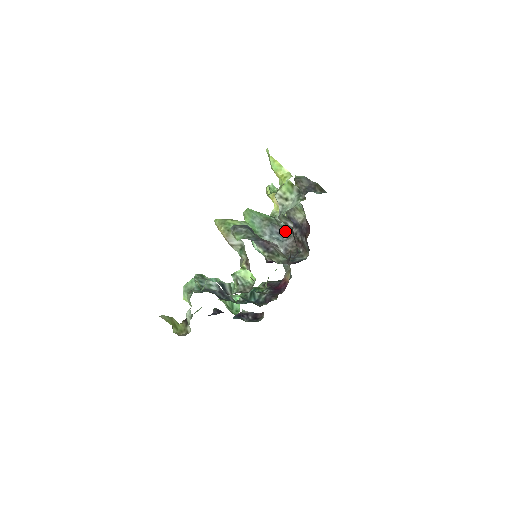
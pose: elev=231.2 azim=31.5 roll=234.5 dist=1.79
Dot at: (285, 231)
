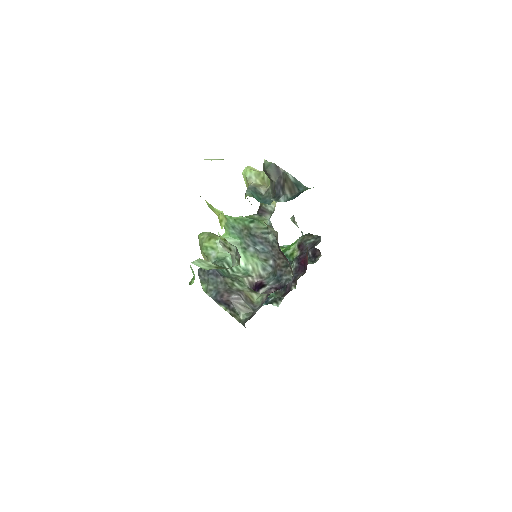
Dot at: (268, 240)
